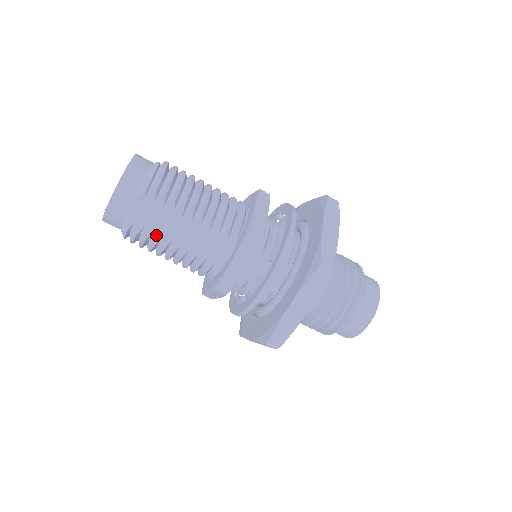
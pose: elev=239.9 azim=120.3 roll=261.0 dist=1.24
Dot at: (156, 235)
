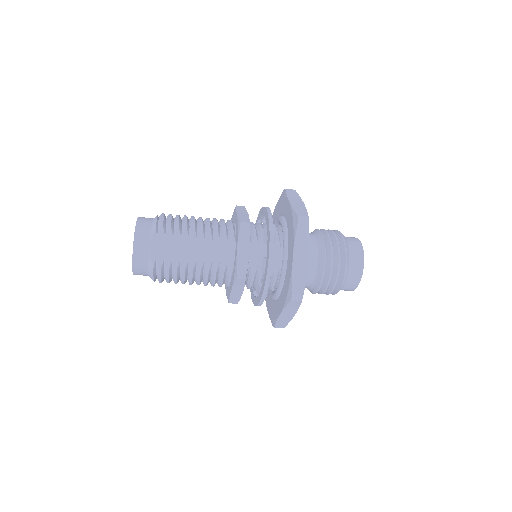
Dot at: (175, 260)
